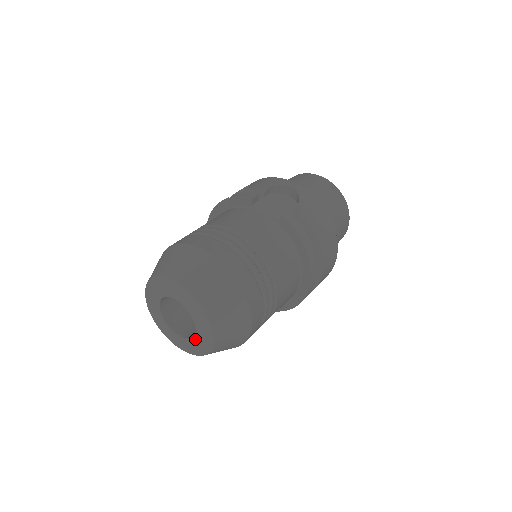
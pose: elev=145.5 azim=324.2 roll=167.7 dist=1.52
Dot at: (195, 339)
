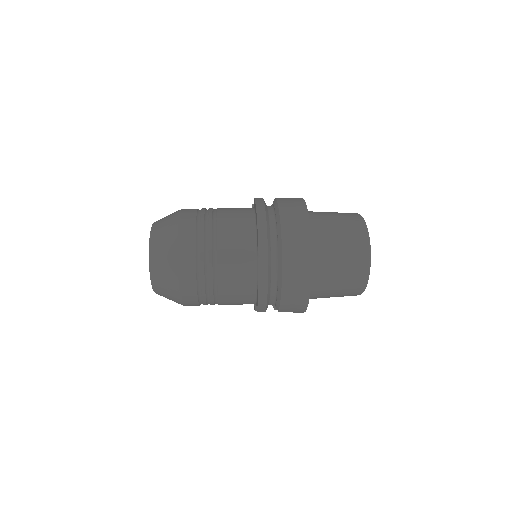
Dot at: occluded
